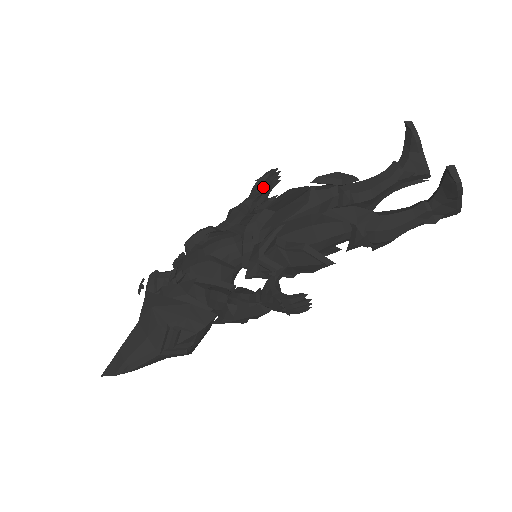
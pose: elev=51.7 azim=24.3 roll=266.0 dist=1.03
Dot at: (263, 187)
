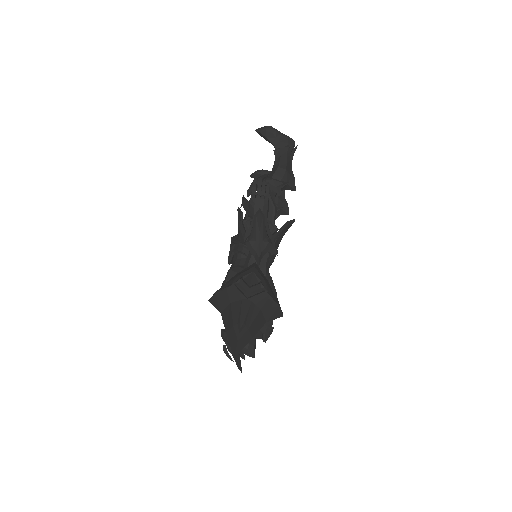
Dot at: occluded
